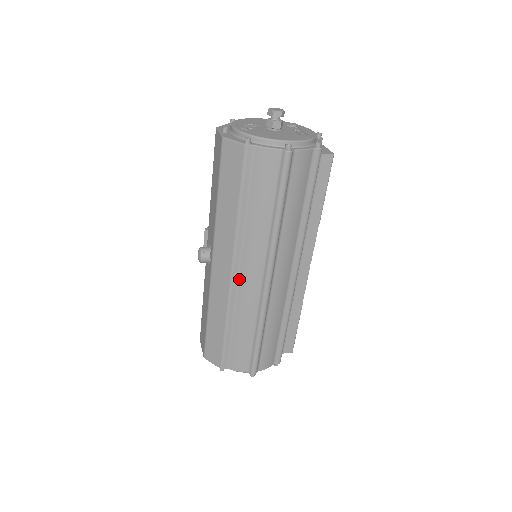
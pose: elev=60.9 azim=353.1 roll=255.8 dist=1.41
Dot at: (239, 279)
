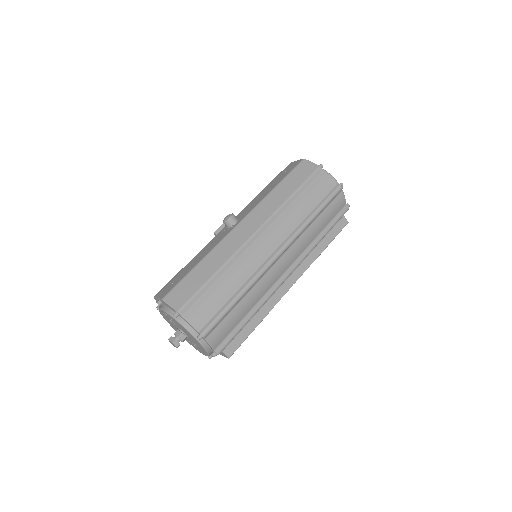
Dot at: (255, 242)
